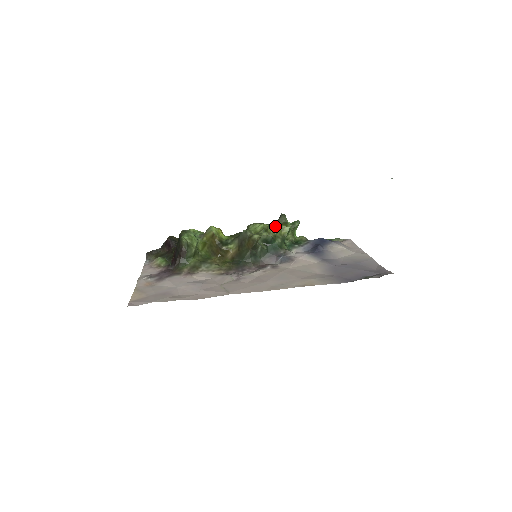
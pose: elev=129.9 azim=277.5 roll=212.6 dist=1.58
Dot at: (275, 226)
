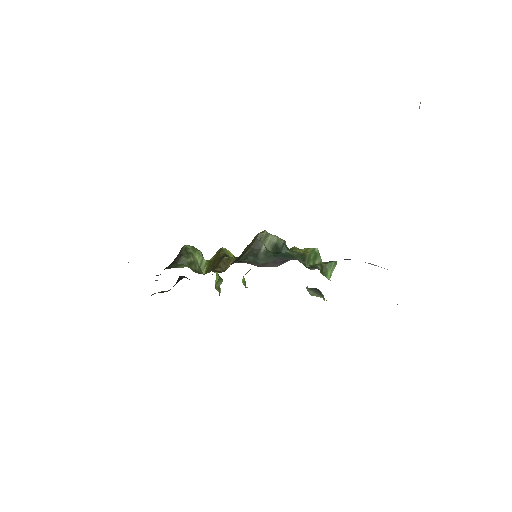
Dot at: occluded
